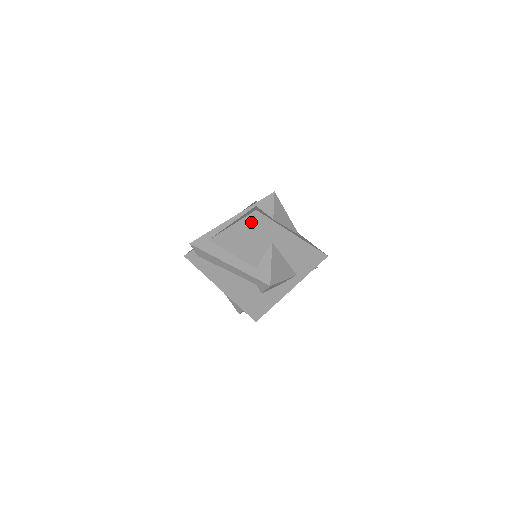
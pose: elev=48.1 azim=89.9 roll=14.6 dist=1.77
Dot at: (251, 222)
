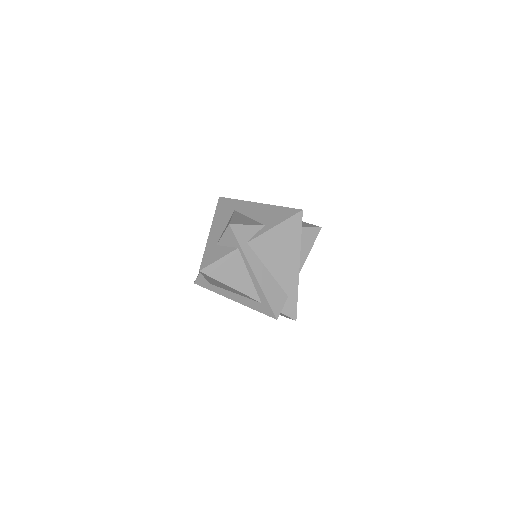
Dot at: occluded
